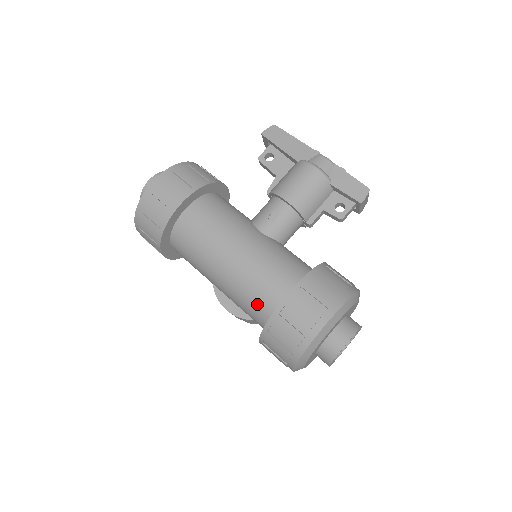
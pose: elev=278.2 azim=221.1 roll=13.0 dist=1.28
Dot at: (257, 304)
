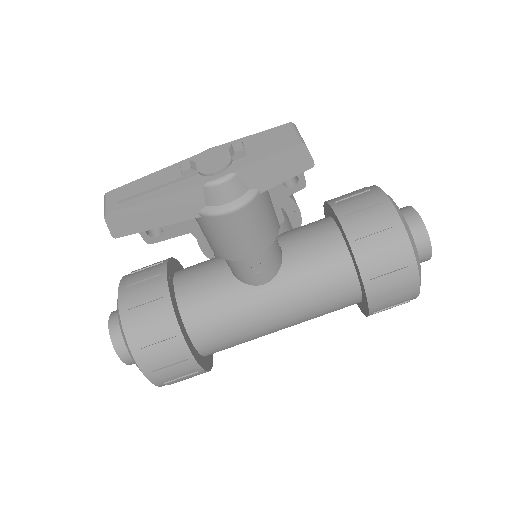
Dot at: occluded
